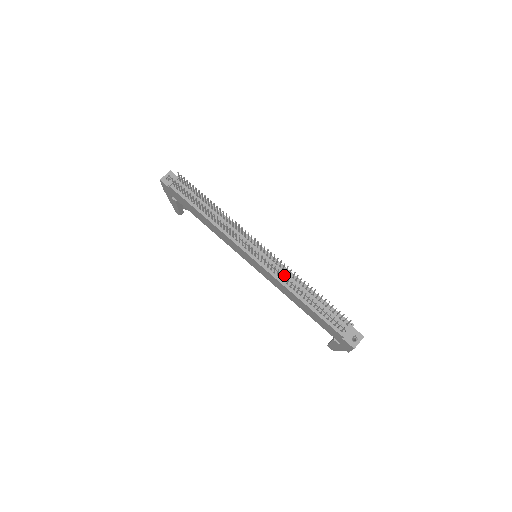
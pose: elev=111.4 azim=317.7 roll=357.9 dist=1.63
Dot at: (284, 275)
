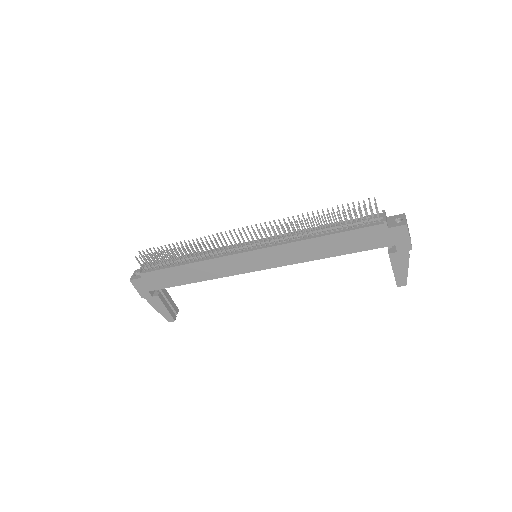
Dot at: (289, 236)
